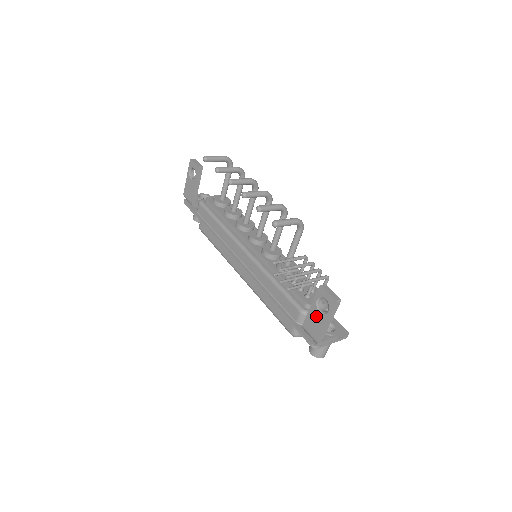
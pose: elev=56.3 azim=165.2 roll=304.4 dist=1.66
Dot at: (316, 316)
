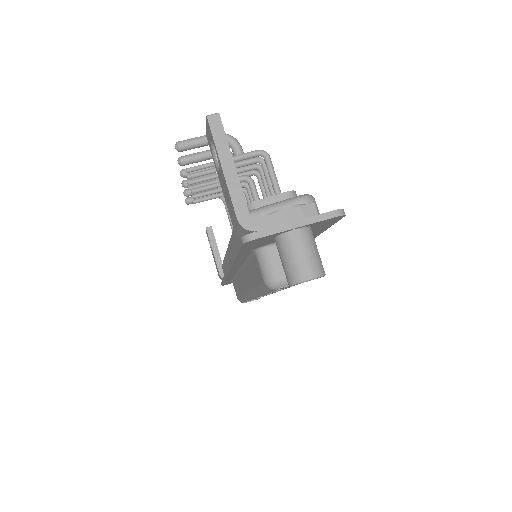
Dot at: (222, 184)
